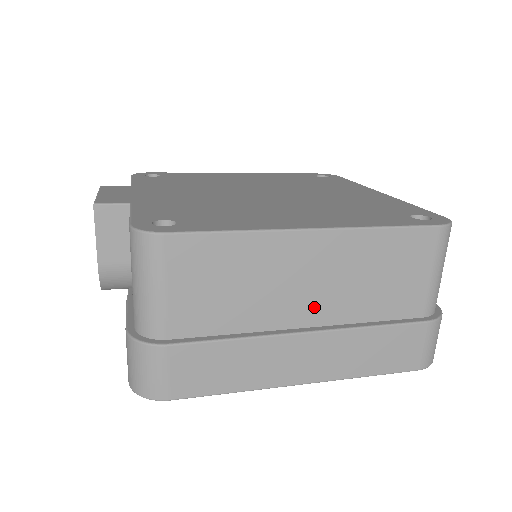
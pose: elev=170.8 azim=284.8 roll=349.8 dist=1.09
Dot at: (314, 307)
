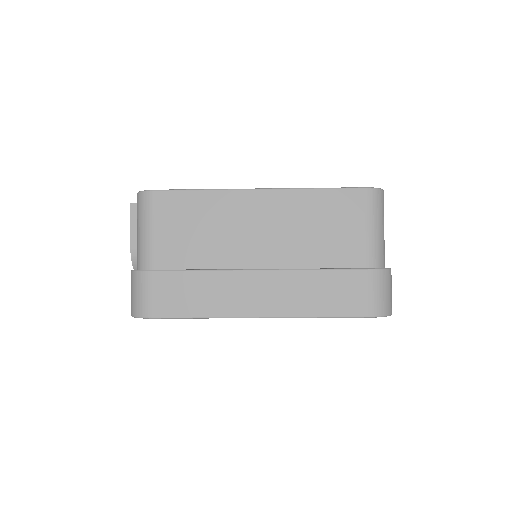
Dot at: (266, 251)
